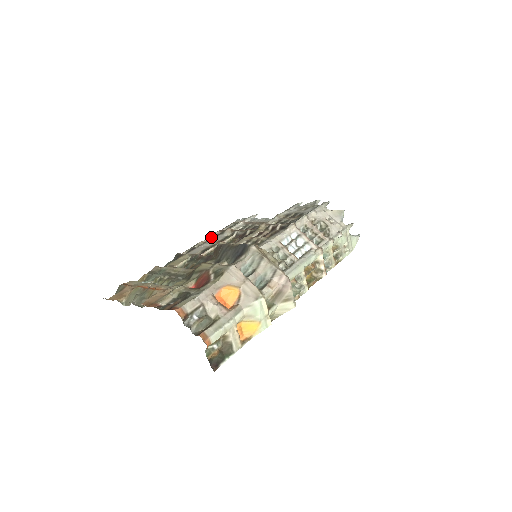
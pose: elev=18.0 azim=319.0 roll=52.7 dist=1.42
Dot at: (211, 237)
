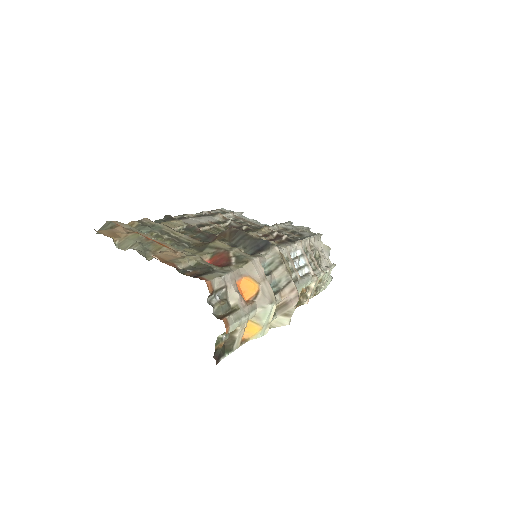
Dot at: (200, 214)
